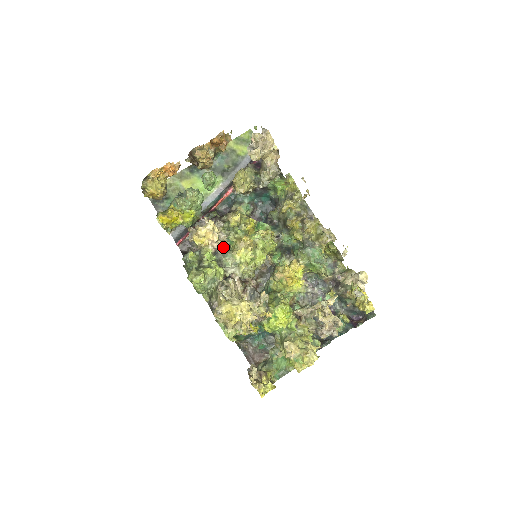
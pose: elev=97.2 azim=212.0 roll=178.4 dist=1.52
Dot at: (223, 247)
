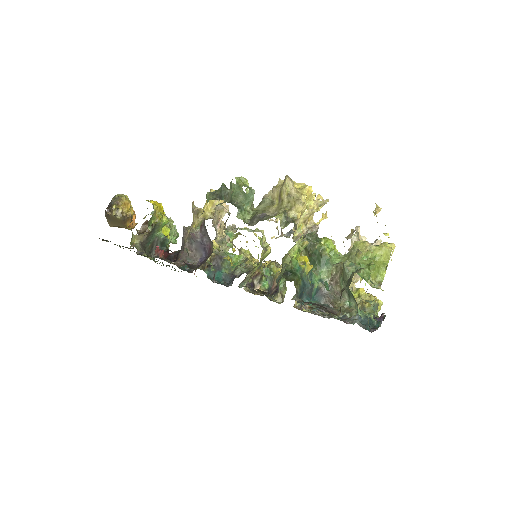
Dot at: (229, 228)
